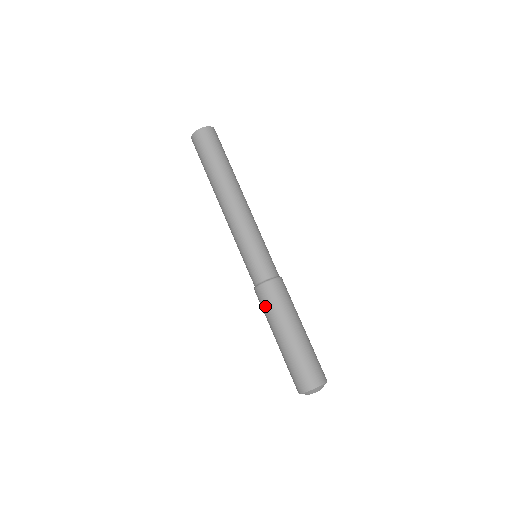
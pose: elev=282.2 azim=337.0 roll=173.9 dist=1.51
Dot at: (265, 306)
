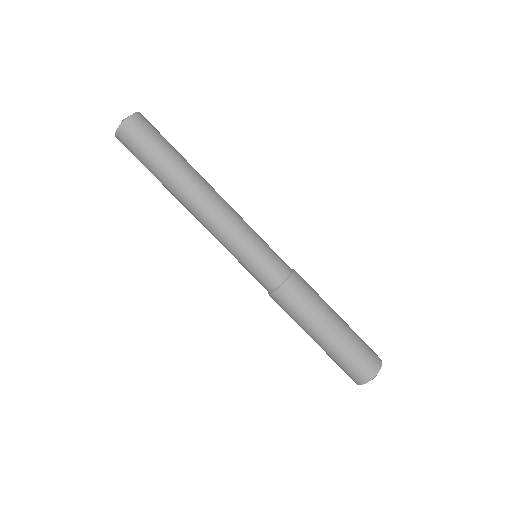
Dot at: (288, 312)
